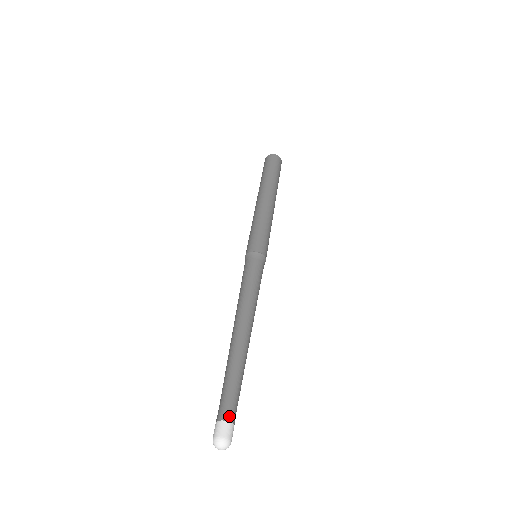
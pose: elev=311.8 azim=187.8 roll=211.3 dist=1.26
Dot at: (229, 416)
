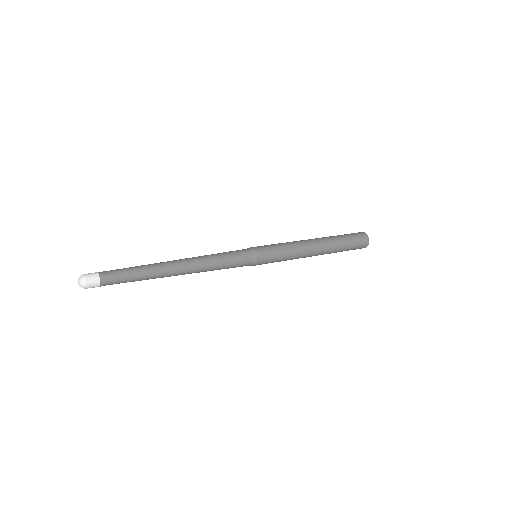
Dot at: (104, 278)
